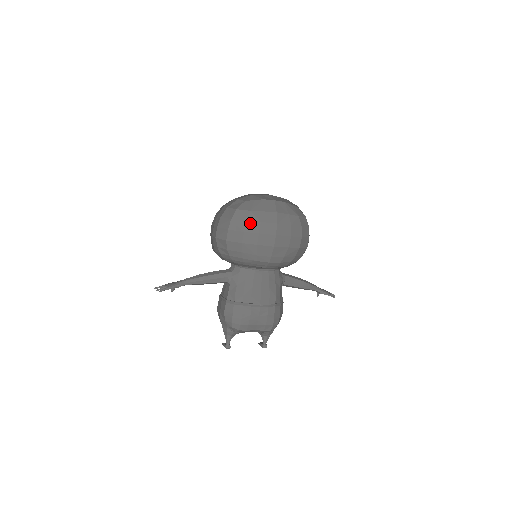
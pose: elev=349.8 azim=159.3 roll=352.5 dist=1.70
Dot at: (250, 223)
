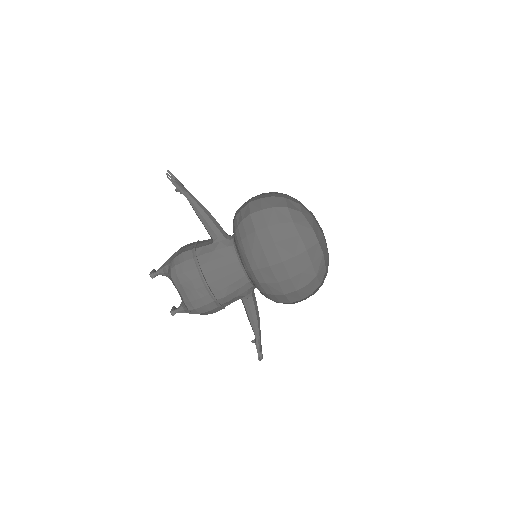
Dot at: (280, 228)
